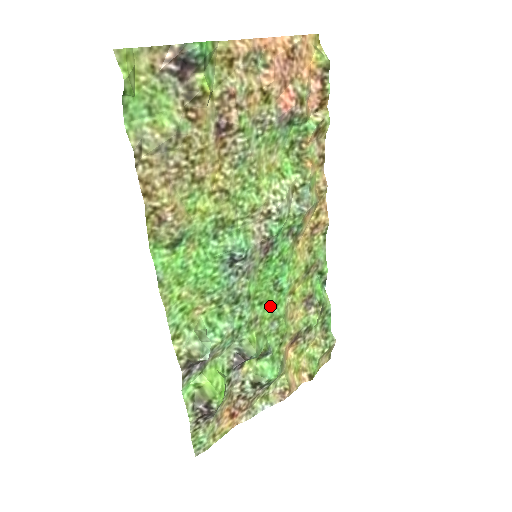
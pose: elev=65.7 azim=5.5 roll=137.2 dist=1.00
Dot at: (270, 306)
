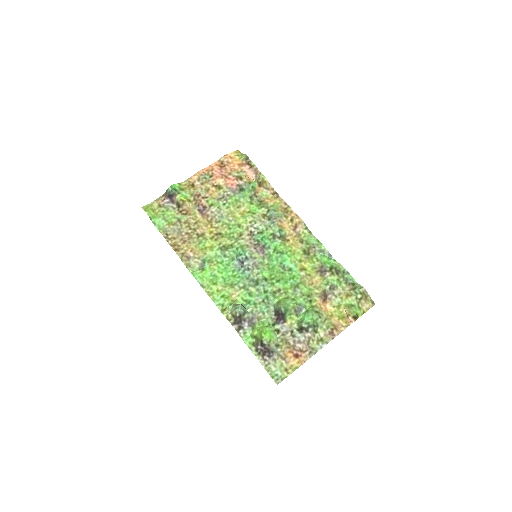
Dot at: (287, 281)
